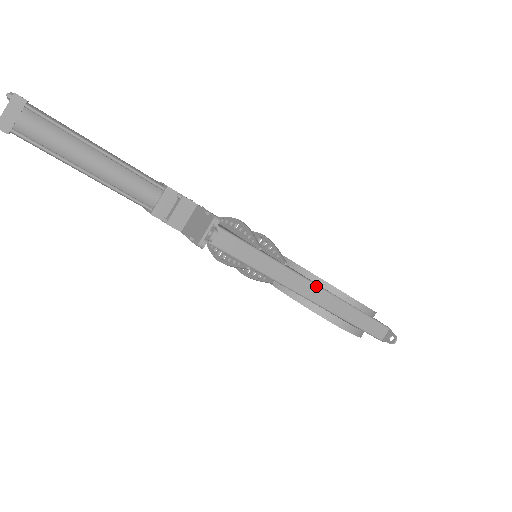
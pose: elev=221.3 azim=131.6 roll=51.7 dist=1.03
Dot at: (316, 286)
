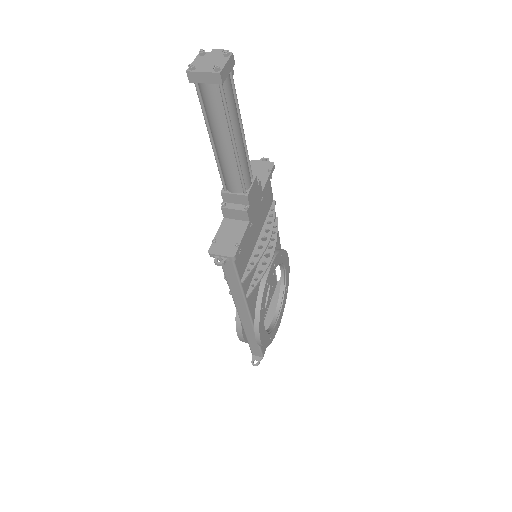
Dot at: (249, 316)
